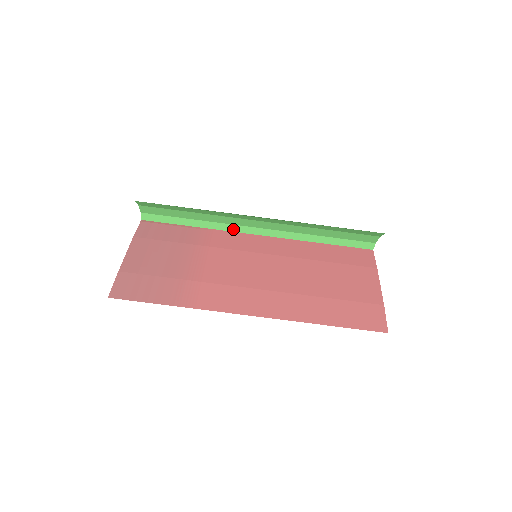
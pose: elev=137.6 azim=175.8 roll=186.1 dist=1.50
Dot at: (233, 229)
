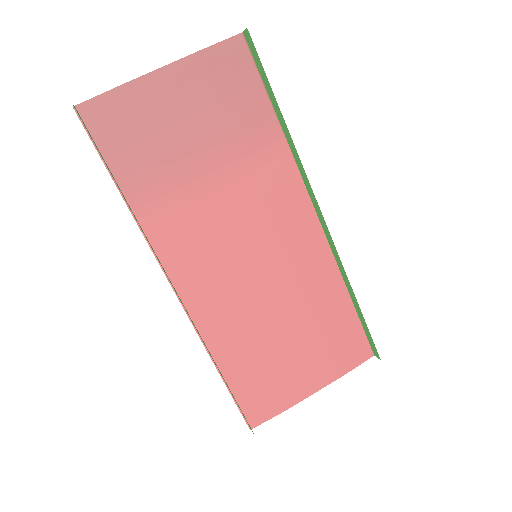
Dot at: (305, 178)
